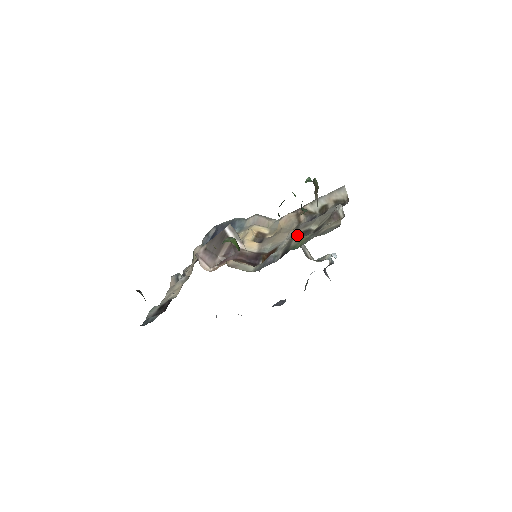
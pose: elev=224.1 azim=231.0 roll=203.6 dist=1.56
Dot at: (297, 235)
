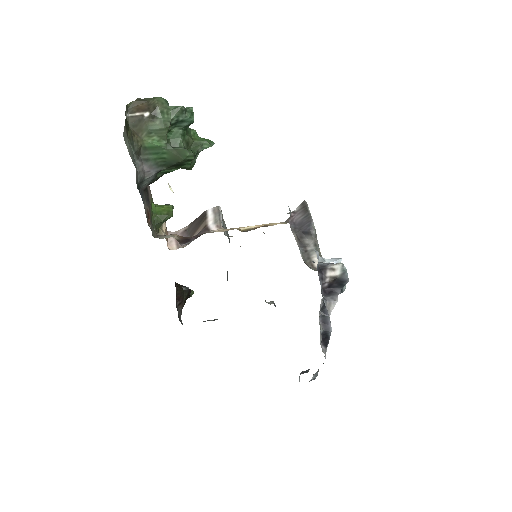
Dot at: occluded
